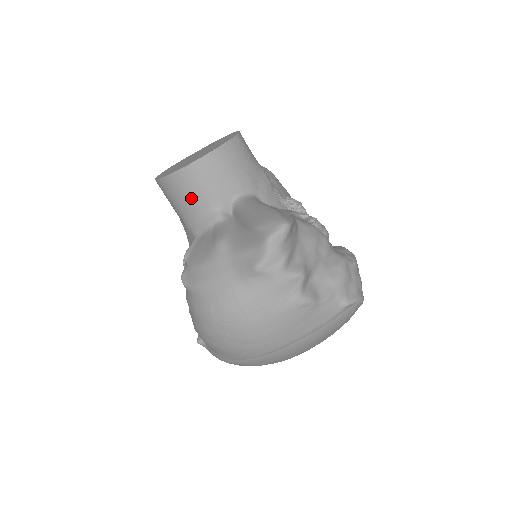
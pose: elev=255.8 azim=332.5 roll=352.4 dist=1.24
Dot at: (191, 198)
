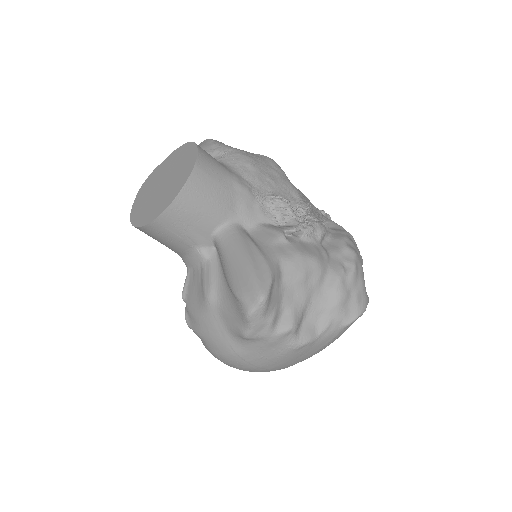
Dot at: (169, 242)
